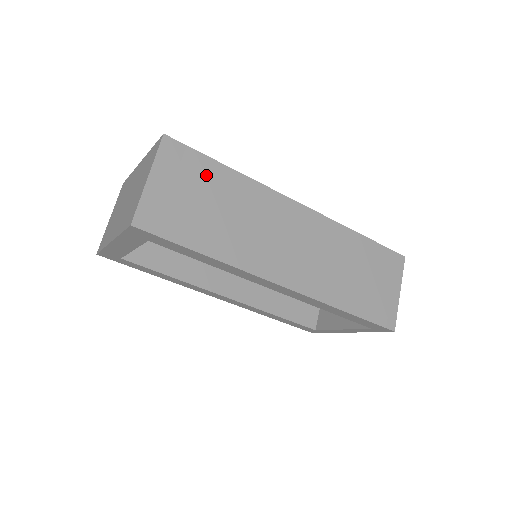
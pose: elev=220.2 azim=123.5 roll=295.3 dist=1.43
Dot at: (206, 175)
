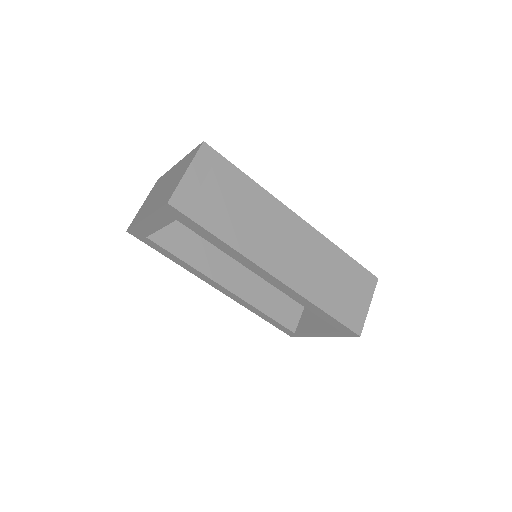
Dot at: (230, 178)
